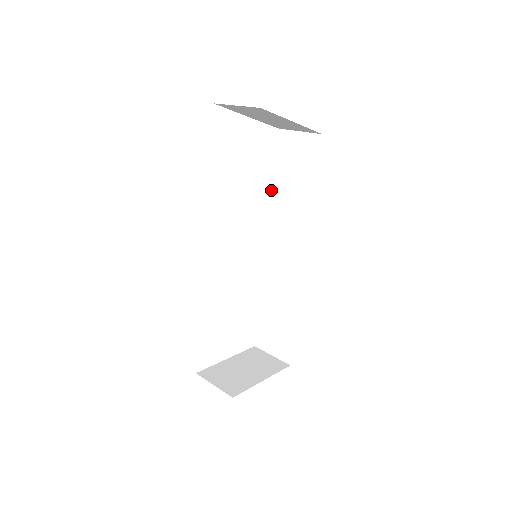
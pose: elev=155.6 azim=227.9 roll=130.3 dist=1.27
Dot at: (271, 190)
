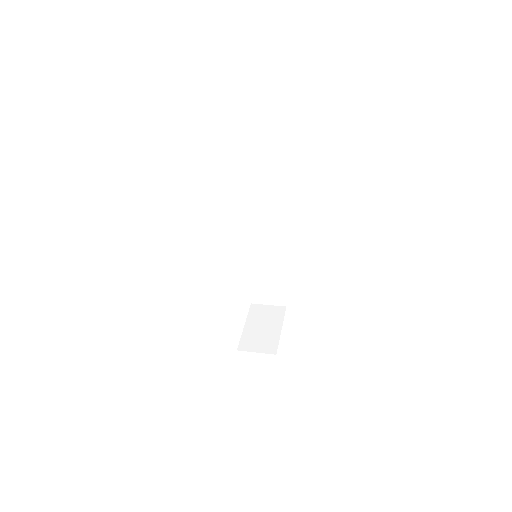
Dot at: occluded
